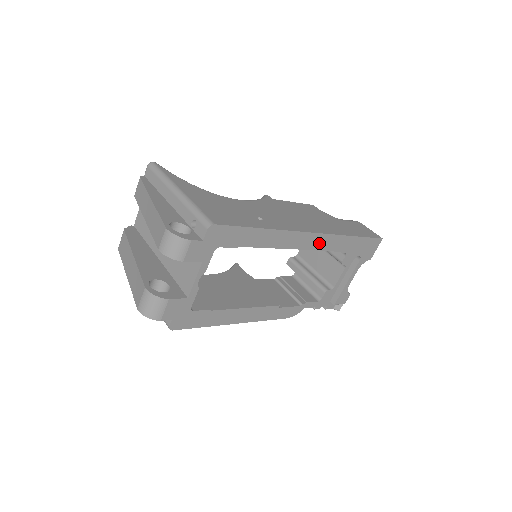
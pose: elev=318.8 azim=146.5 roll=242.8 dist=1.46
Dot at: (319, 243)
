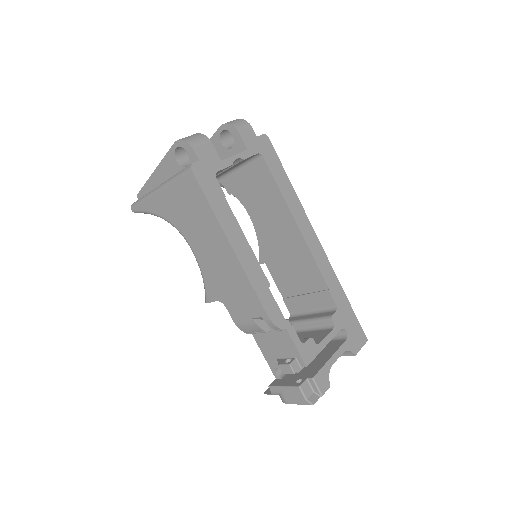
Dot at: (320, 260)
